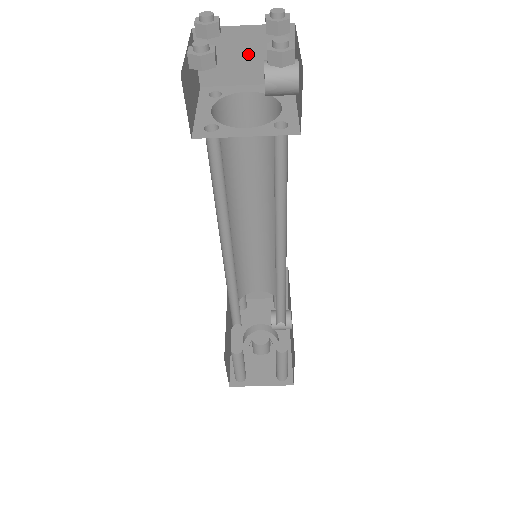
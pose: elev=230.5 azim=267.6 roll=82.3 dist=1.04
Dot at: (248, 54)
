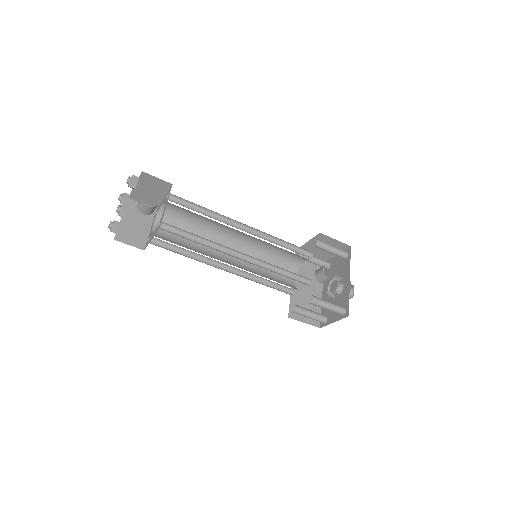
Dot at: (149, 190)
